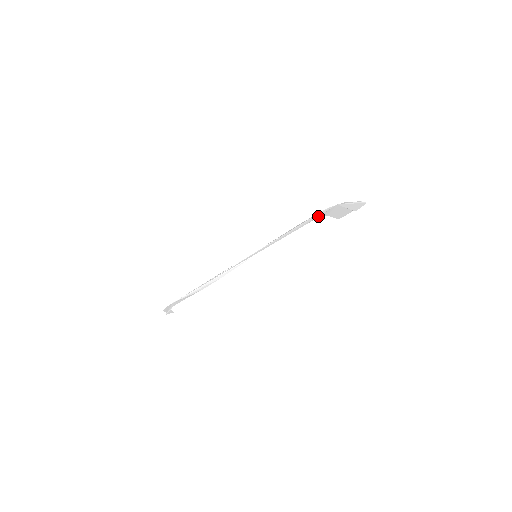
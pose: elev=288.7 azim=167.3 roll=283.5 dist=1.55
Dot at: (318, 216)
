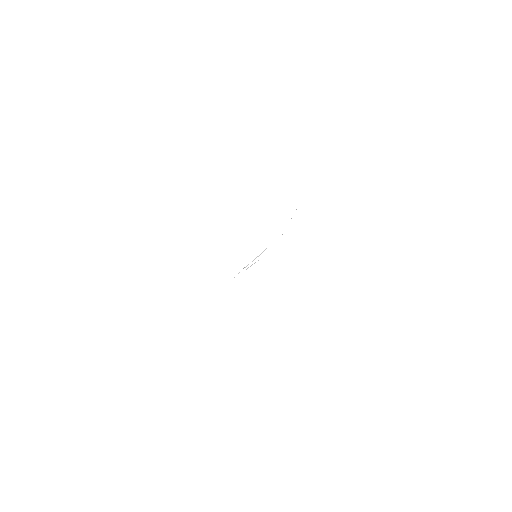
Dot at: occluded
